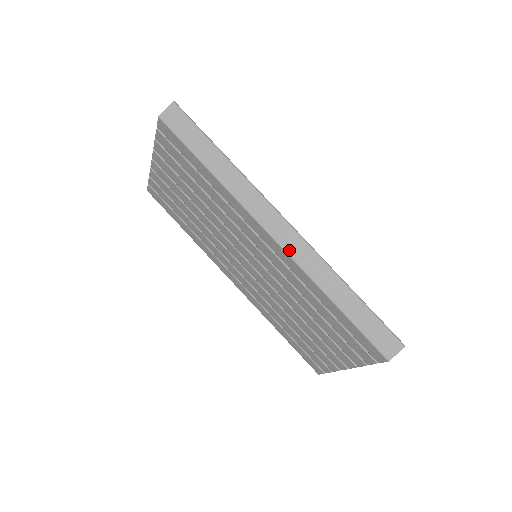
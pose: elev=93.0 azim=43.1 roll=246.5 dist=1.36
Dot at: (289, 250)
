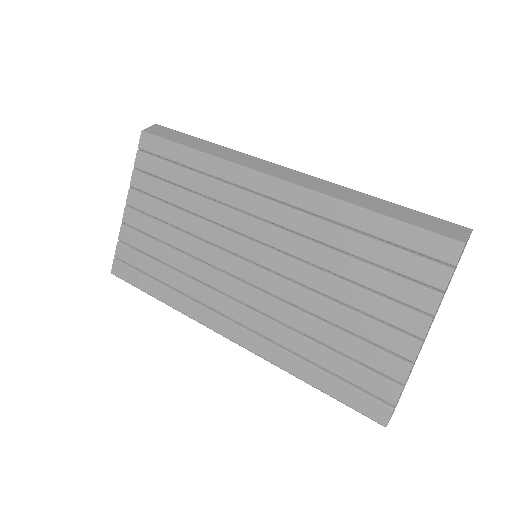
Dot at: (297, 182)
